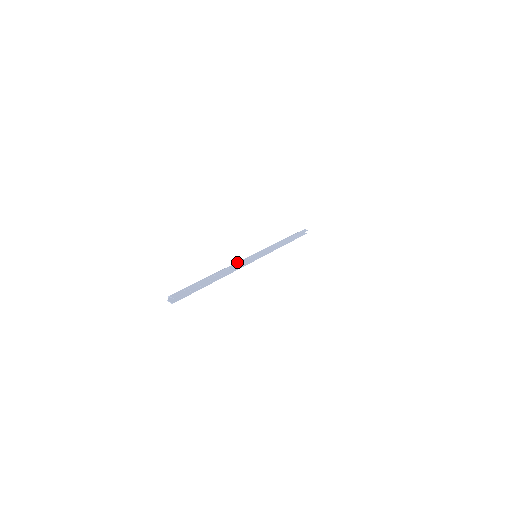
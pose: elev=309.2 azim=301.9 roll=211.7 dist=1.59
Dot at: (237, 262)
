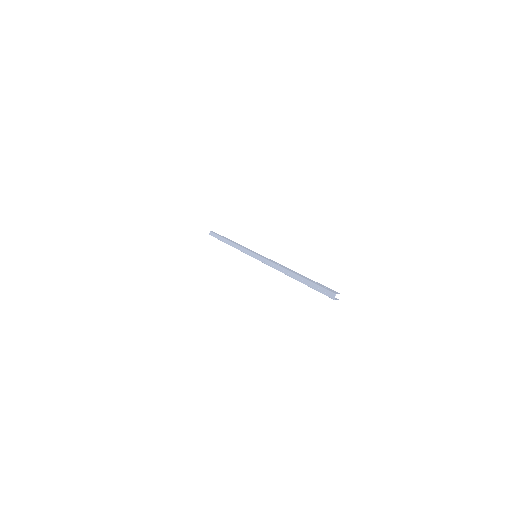
Dot at: (272, 262)
